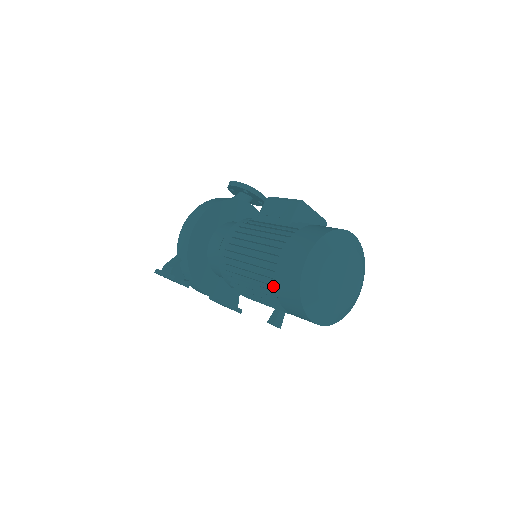
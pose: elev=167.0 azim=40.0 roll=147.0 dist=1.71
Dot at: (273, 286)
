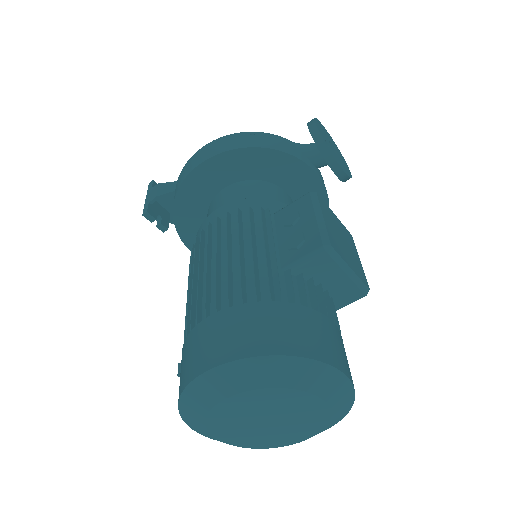
Dot at: occluded
